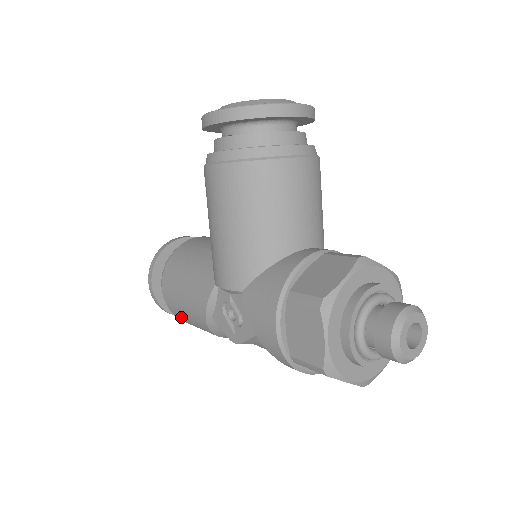
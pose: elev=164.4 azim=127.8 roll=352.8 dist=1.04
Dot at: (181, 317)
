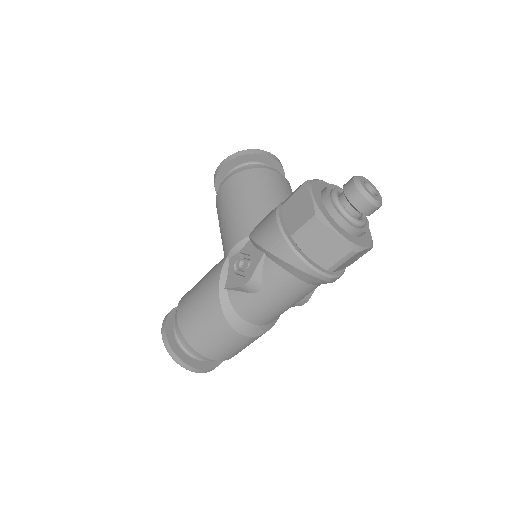
Dot at: (193, 330)
